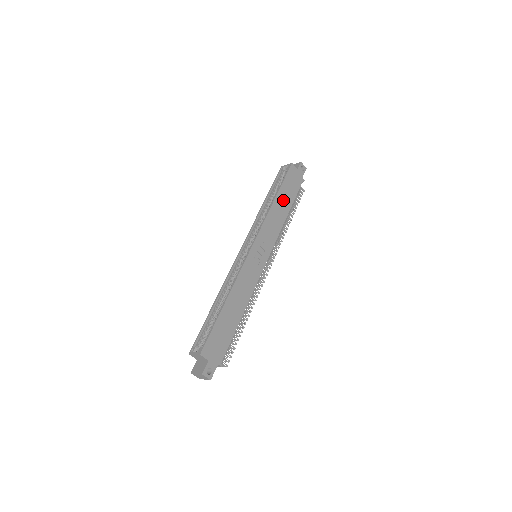
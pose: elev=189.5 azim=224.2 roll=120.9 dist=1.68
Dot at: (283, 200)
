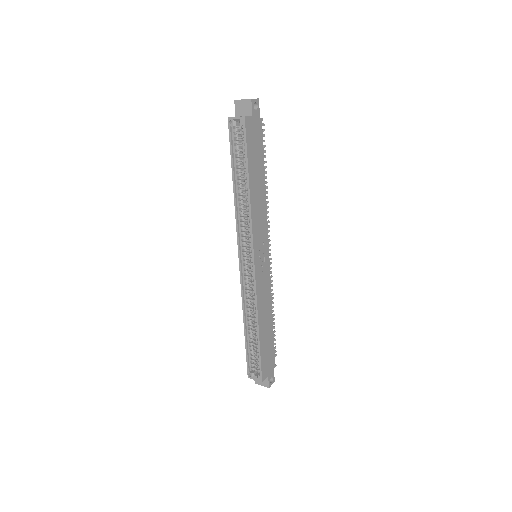
Dot at: (256, 176)
